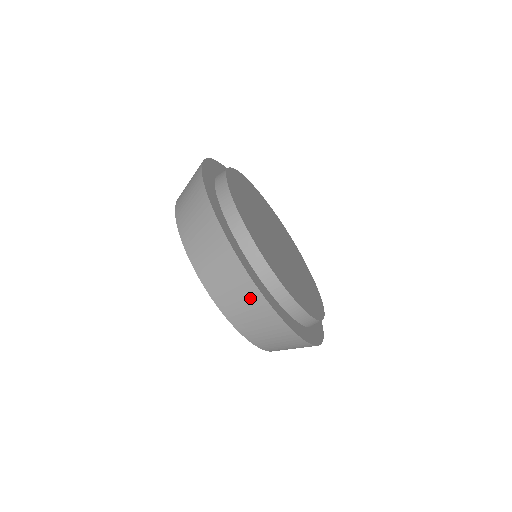
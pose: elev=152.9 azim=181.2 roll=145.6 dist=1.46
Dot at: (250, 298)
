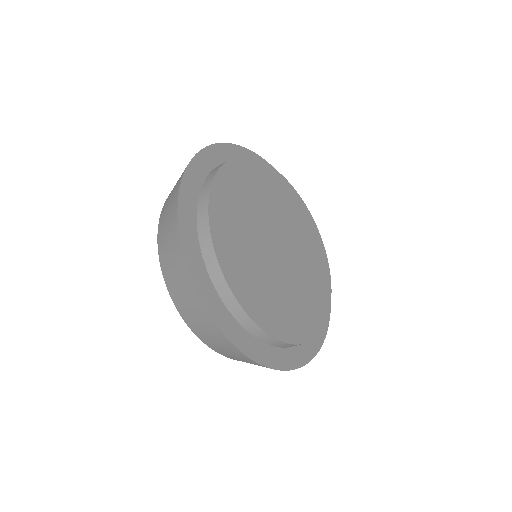
Dot at: (175, 192)
